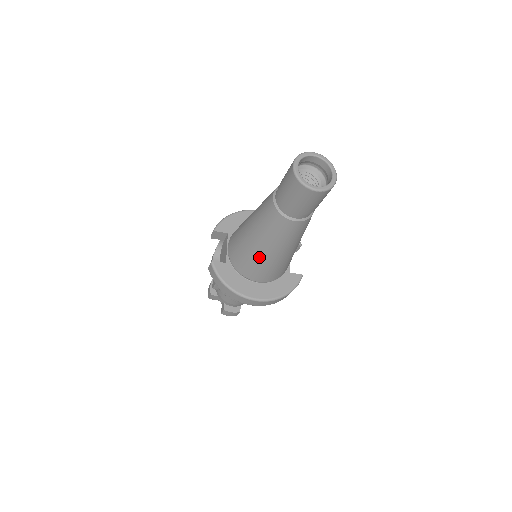
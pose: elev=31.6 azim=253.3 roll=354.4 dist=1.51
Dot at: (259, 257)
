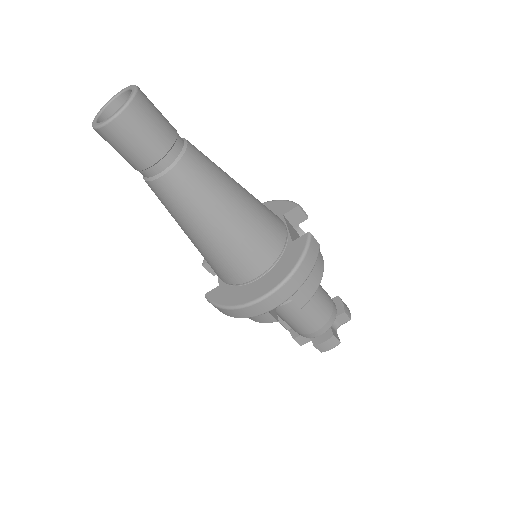
Dot at: (211, 248)
